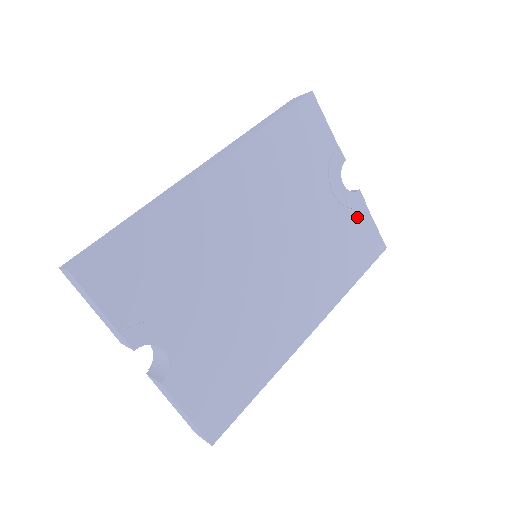
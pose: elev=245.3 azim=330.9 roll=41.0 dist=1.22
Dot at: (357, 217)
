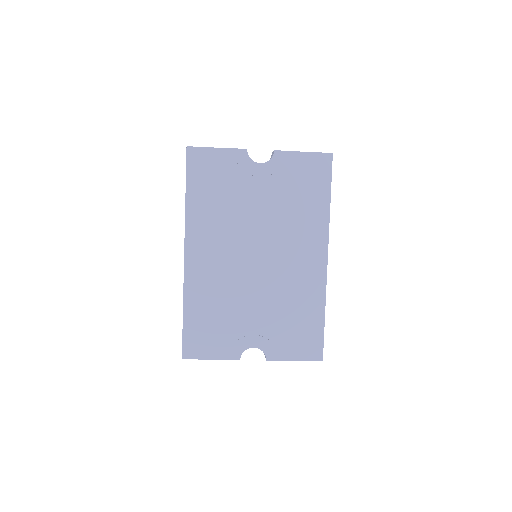
Dot at: (290, 166)
